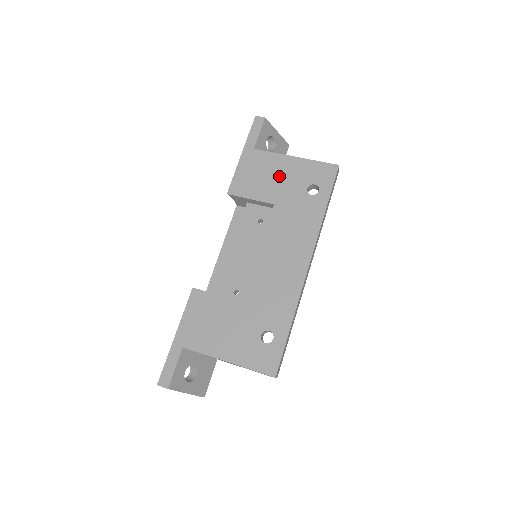
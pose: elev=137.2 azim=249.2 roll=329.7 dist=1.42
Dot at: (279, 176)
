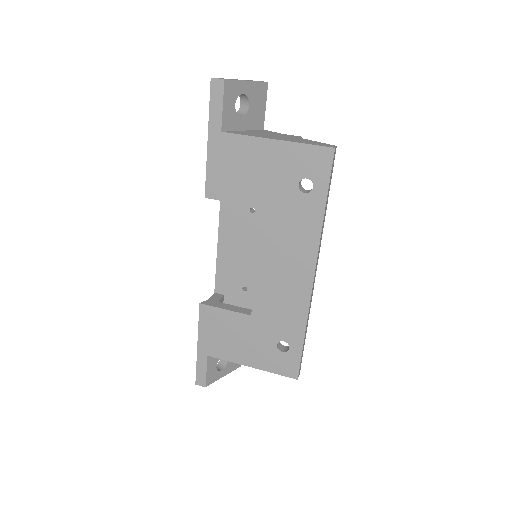
Dot at: (261, 170)
